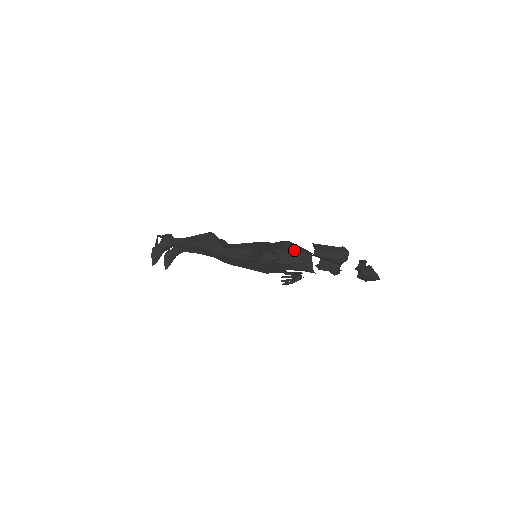
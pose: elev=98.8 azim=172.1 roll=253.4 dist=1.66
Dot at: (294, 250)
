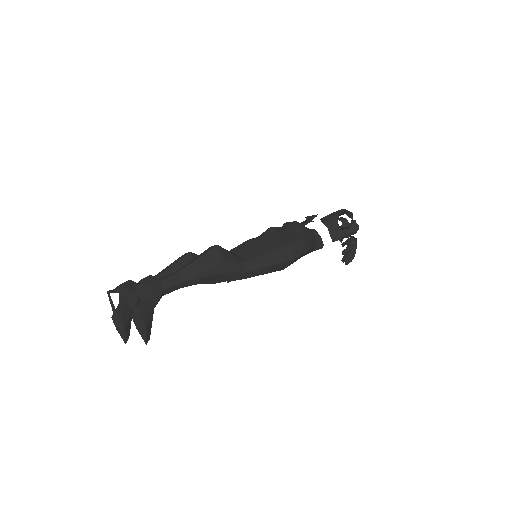
Dot at: (308, 230)
